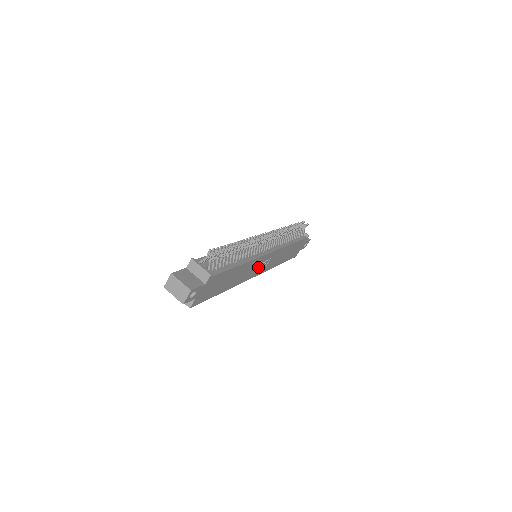
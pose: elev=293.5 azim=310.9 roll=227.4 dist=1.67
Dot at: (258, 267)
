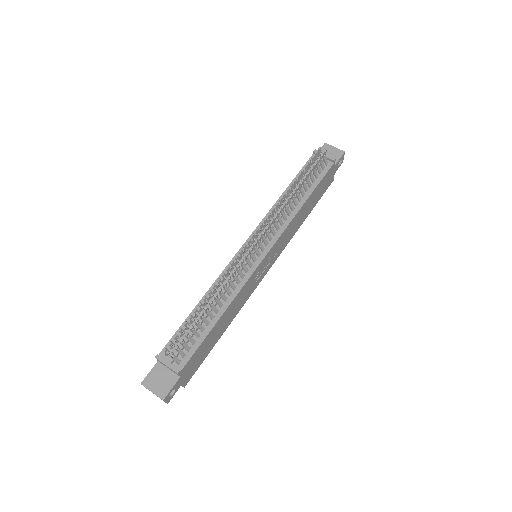
Dot at: (262, 269)
